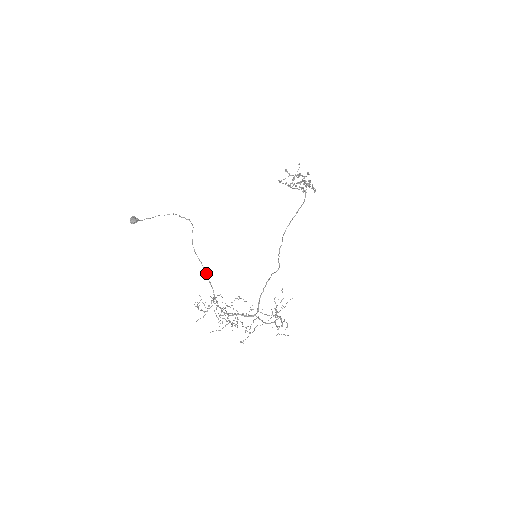
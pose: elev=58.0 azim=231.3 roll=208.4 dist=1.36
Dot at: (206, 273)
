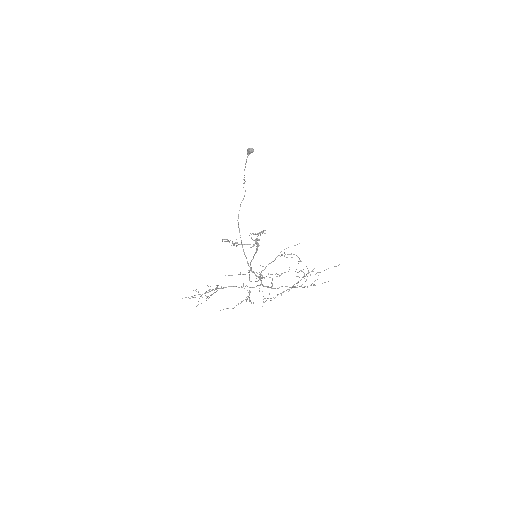
Dot at: (241, 241)
